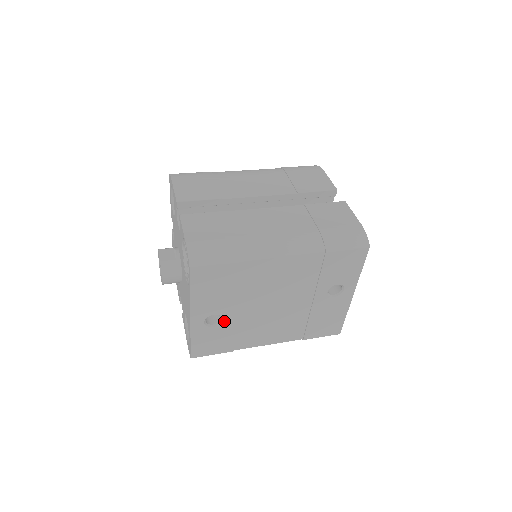
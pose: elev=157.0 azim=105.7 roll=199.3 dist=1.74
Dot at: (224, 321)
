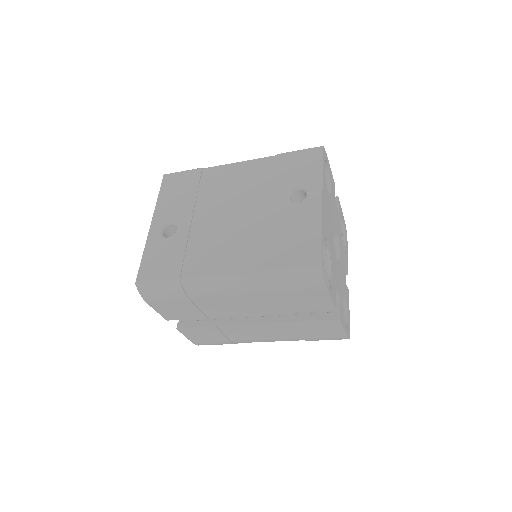
Dot at: (179, 231)
